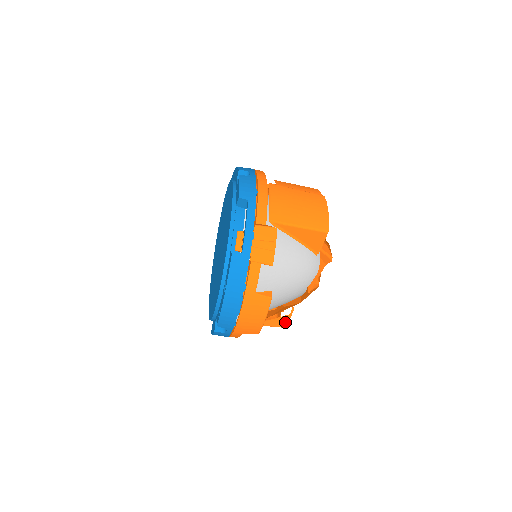
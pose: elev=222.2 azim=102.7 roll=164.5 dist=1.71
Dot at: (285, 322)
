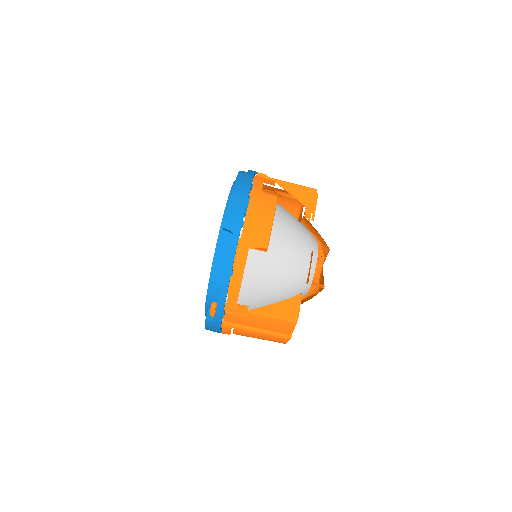
Dot at: (295, 311)
